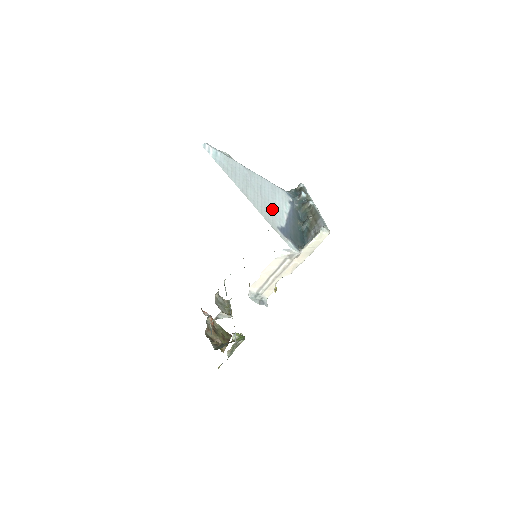
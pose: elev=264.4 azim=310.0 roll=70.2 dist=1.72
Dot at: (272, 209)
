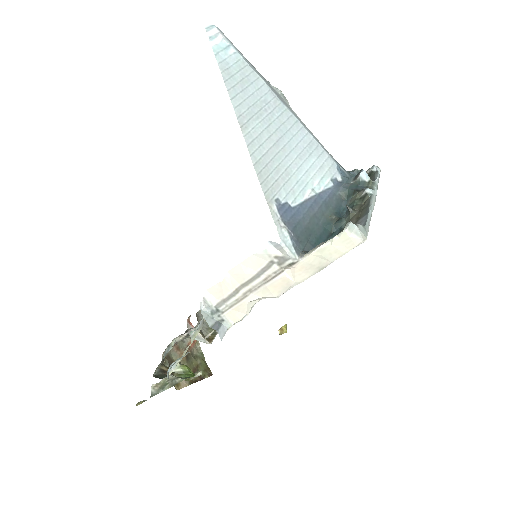
Dot at: (286, 170)
